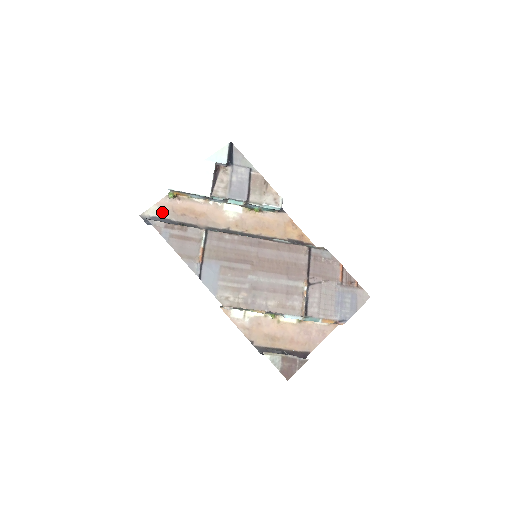
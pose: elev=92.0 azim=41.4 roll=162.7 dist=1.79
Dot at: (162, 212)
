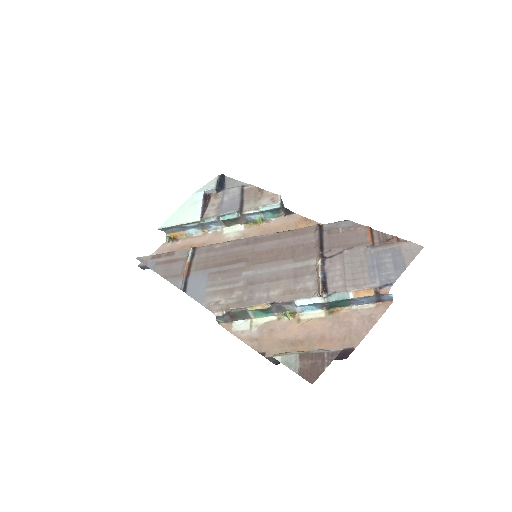
Dot at: occluded
